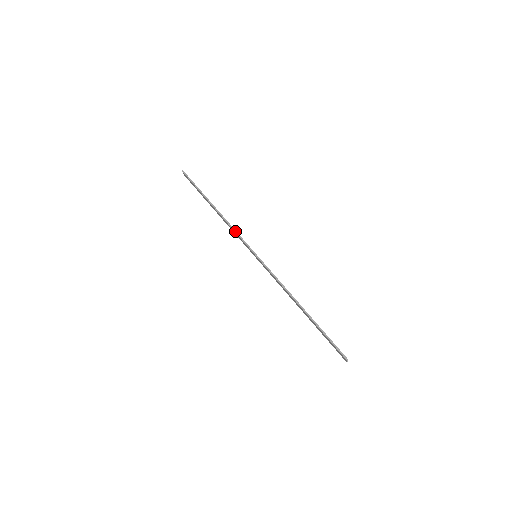
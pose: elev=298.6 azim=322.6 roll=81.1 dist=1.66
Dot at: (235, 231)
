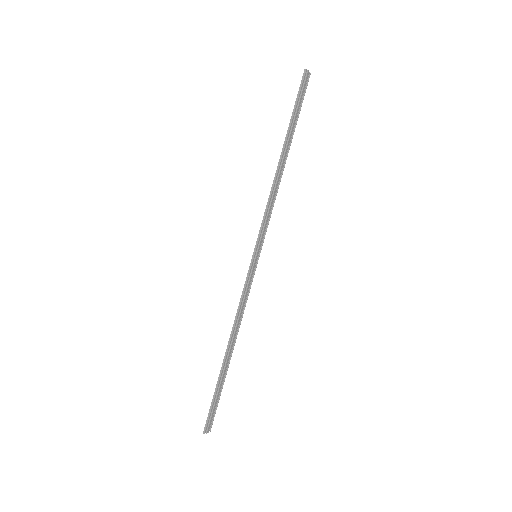
Dot at: (266, 208)
